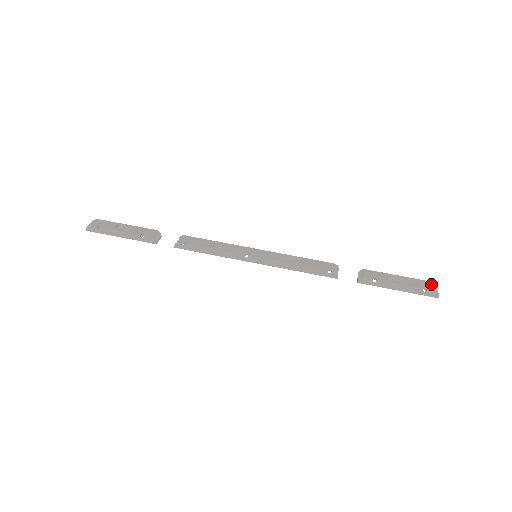
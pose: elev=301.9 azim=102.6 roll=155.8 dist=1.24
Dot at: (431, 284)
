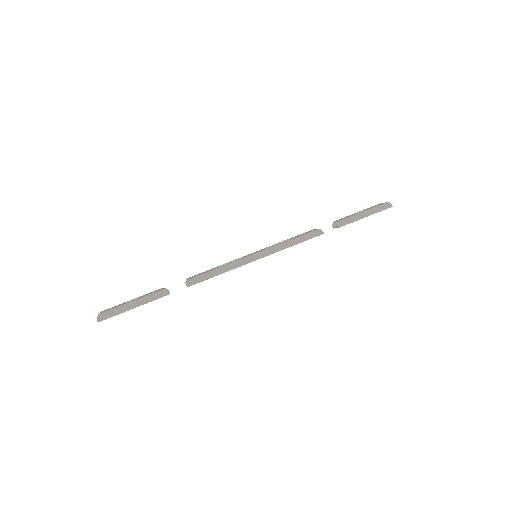
Dot at: (381, 203)
